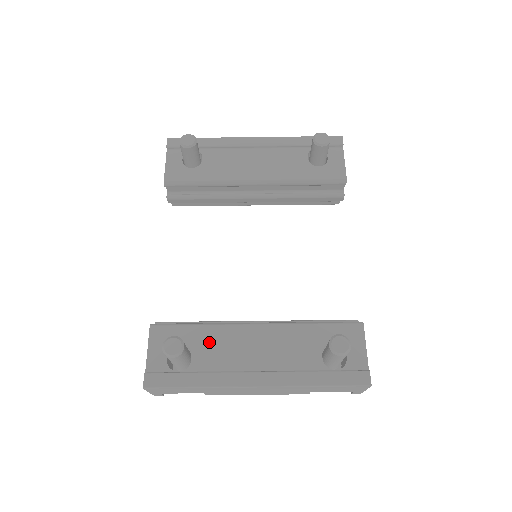
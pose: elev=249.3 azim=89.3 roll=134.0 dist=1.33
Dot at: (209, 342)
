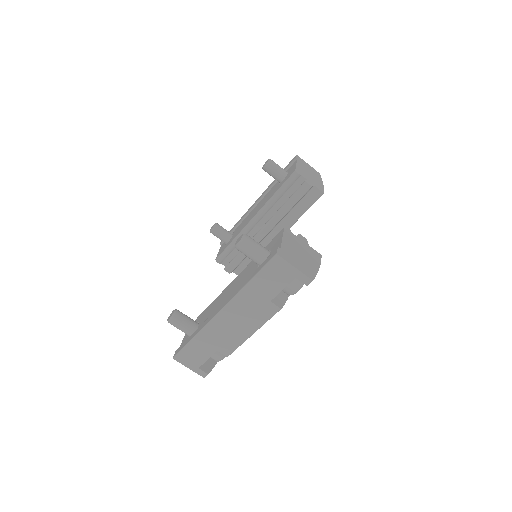
Dot at: (208, 311)
